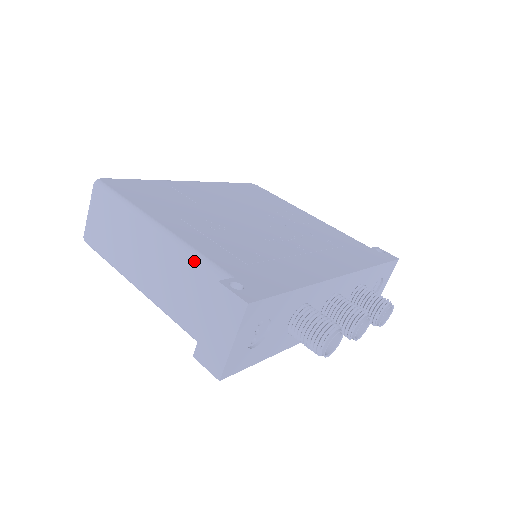
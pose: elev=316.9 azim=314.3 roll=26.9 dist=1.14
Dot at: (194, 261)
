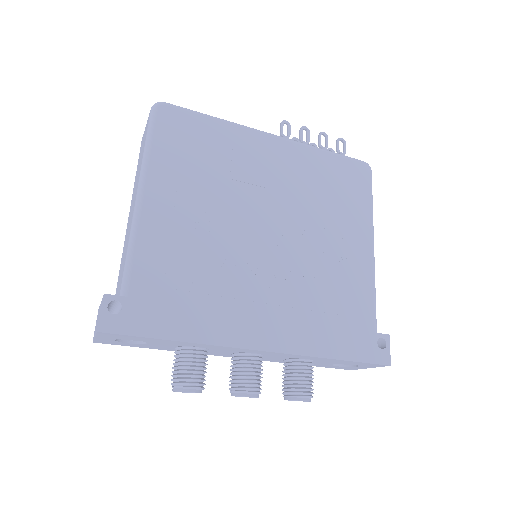
Dot at: (126, 254)
